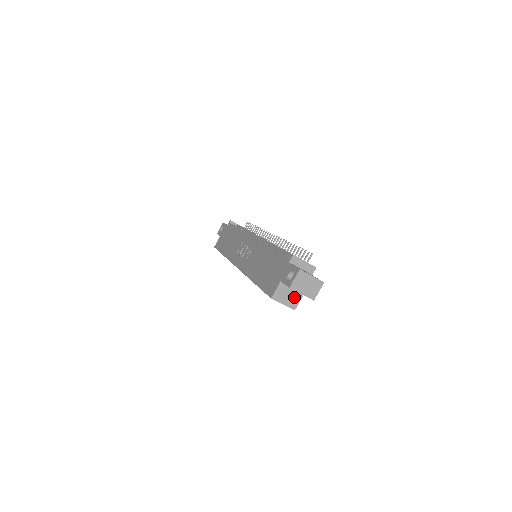
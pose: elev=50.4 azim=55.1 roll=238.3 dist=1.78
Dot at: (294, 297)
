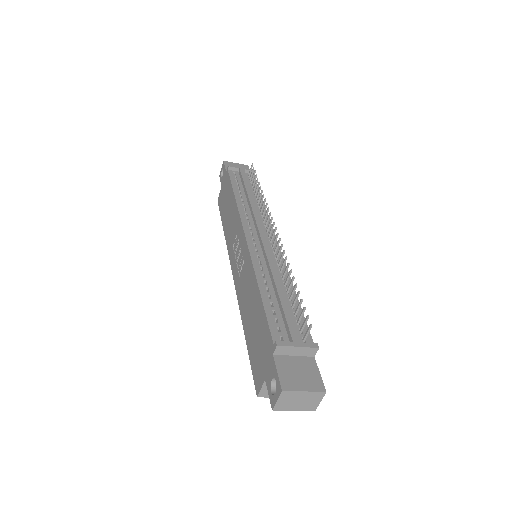
Dot at: occluded
